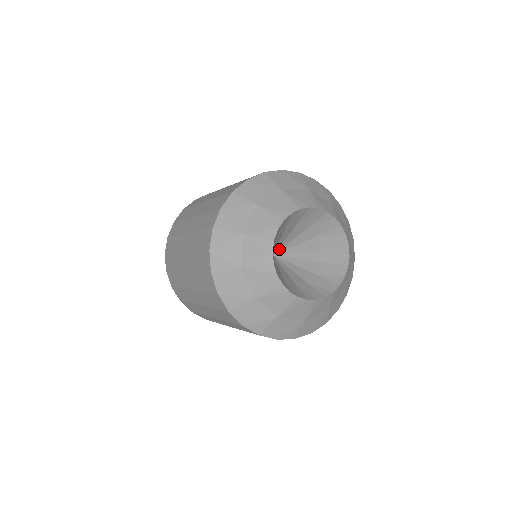
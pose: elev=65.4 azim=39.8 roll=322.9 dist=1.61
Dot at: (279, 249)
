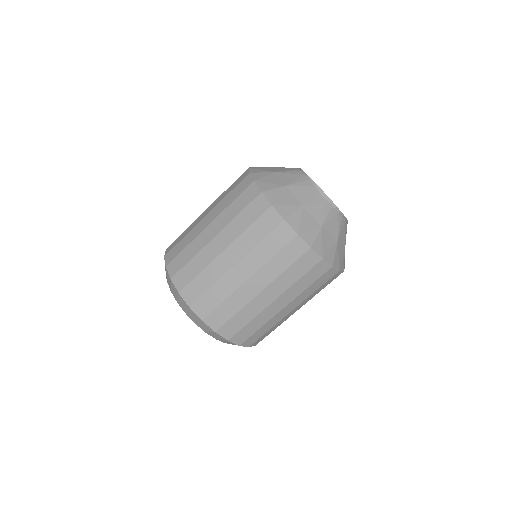
Dot at: occluded
